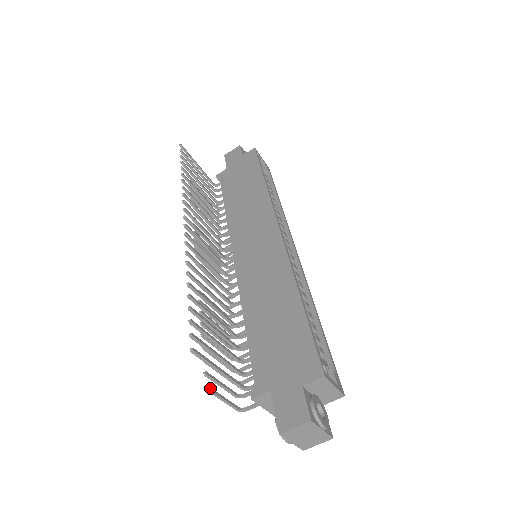
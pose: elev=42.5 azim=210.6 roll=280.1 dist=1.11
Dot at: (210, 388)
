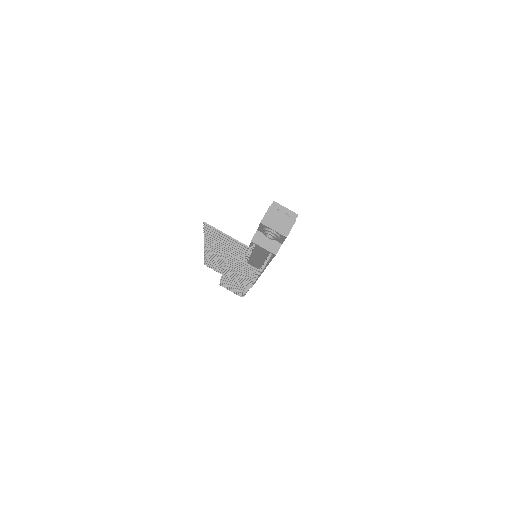
Dot at: (230, 254)
